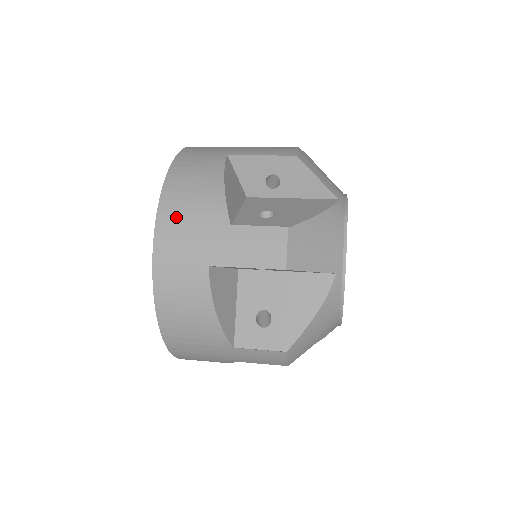
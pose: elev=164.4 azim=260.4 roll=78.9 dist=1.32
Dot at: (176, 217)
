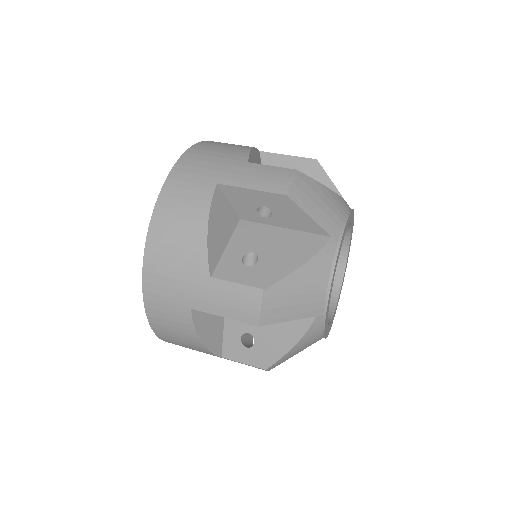
Dot at: (161, 259)
